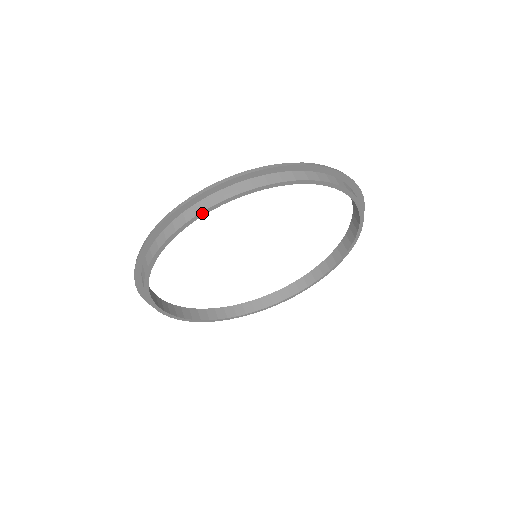
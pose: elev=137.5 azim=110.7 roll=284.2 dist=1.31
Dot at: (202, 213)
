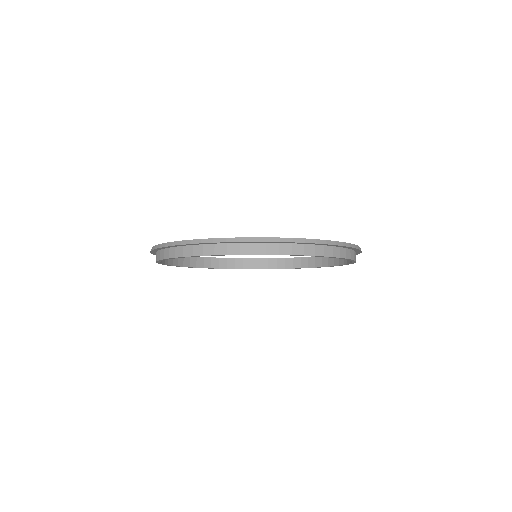
Dot at: (196, 256)
